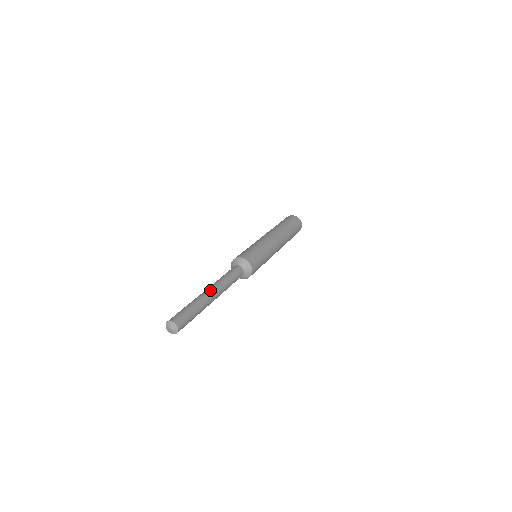
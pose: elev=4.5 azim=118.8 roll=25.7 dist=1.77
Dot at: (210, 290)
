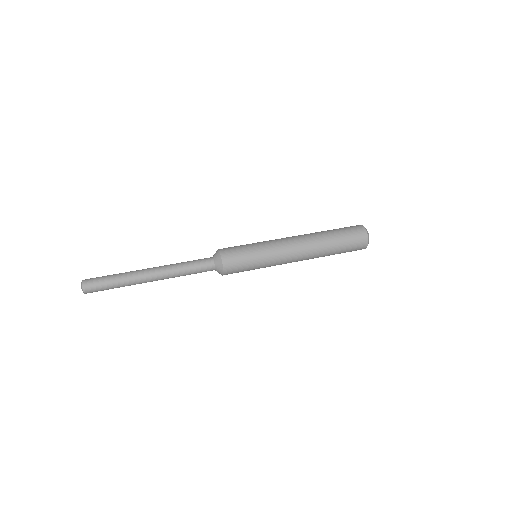
Dot at: (150, 268)
